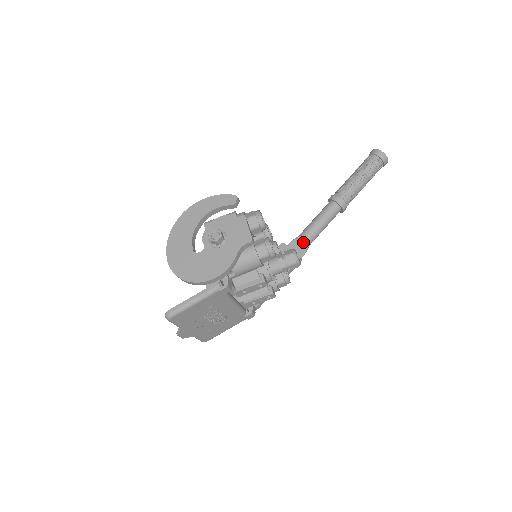
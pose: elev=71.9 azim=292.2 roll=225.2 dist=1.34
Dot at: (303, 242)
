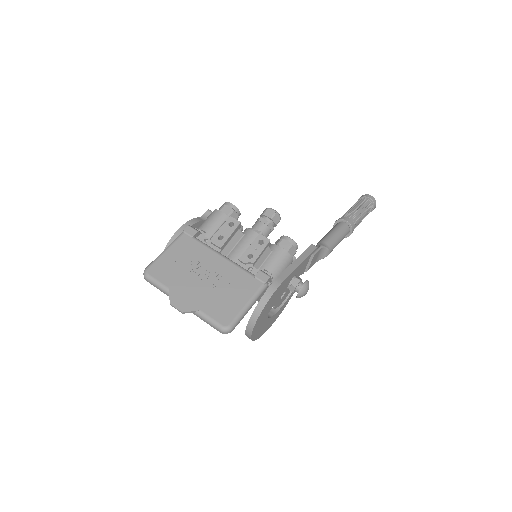
Dot at: occluded
